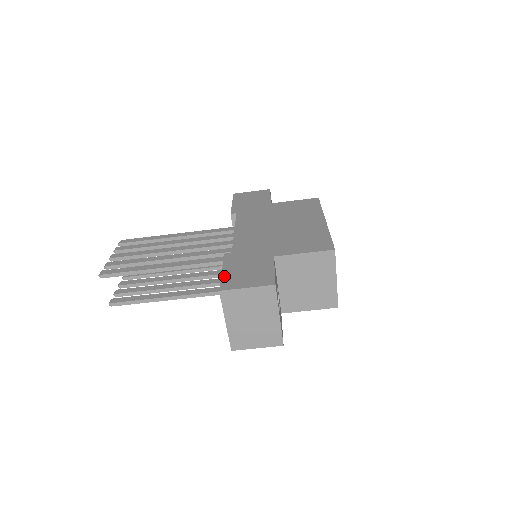
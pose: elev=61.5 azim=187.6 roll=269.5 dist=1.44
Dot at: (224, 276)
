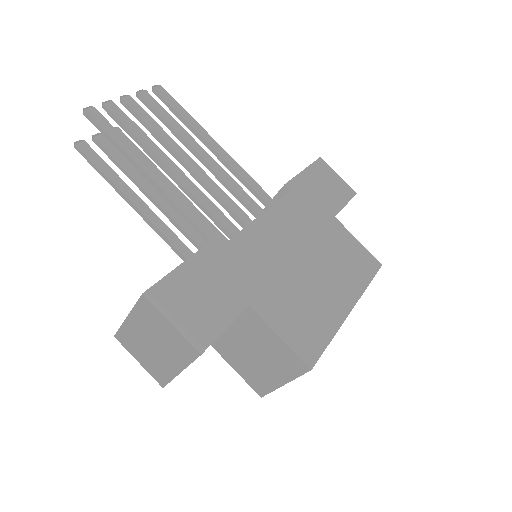
Dot at: (173, 276)
